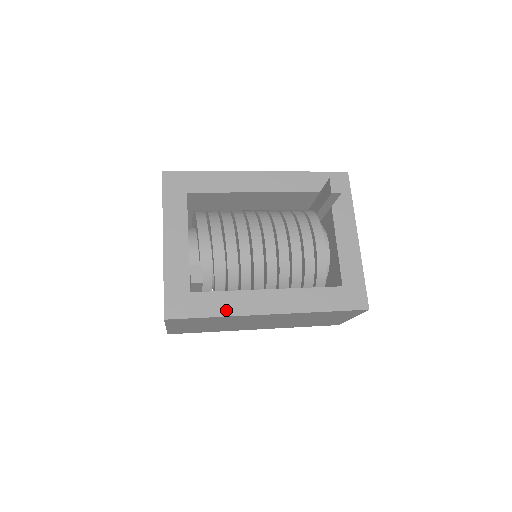
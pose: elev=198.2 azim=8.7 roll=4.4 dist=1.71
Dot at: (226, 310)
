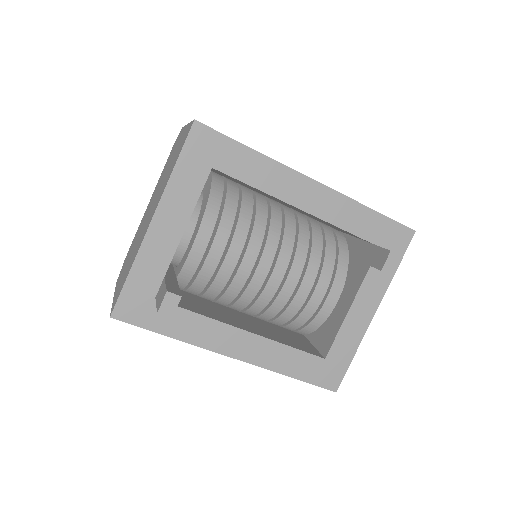
Dot at: (187, 335)
